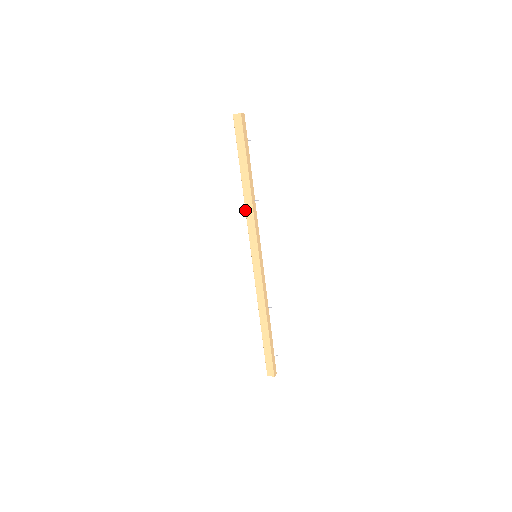
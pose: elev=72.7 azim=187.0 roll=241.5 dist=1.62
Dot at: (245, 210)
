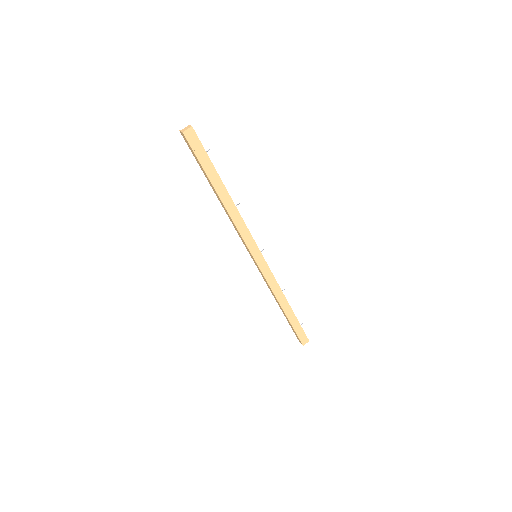
Dot at: (232, 221)
